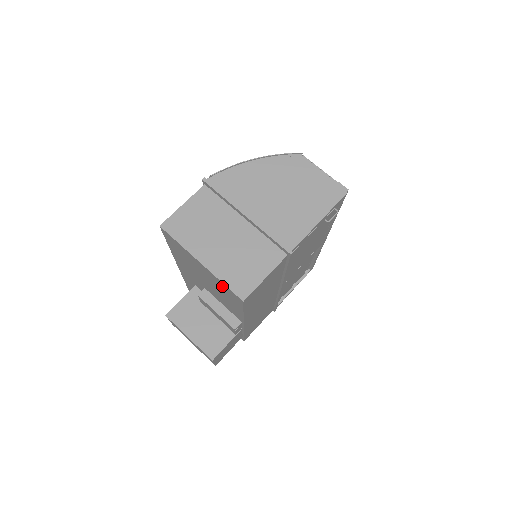
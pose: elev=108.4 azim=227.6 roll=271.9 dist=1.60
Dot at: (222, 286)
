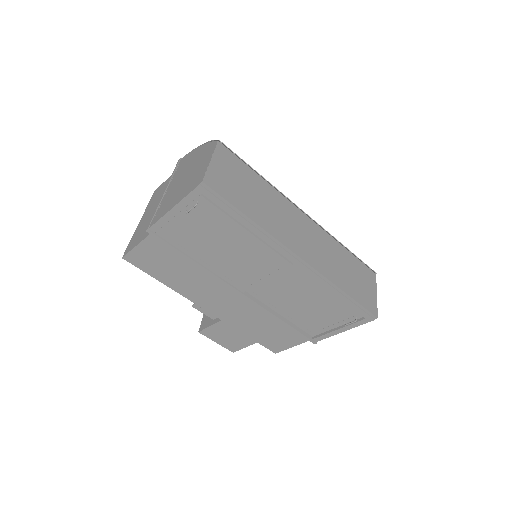
Dot at: occluded
